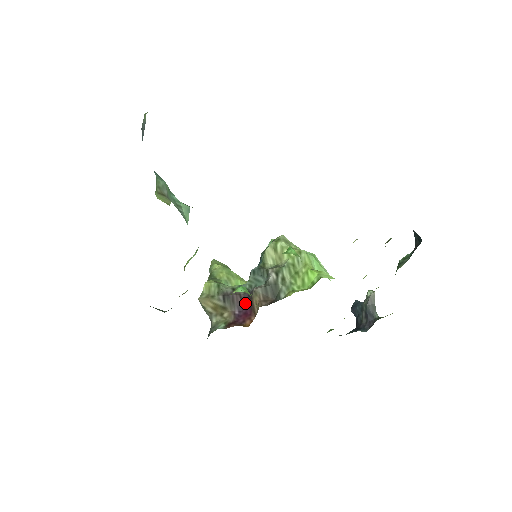
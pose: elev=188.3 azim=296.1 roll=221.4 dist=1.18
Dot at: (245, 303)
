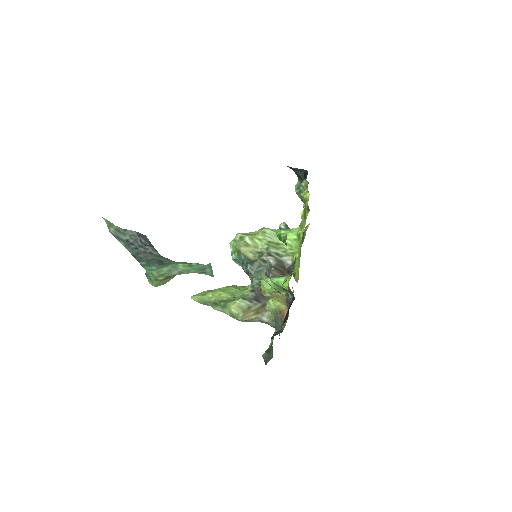
Dot at: occluded
